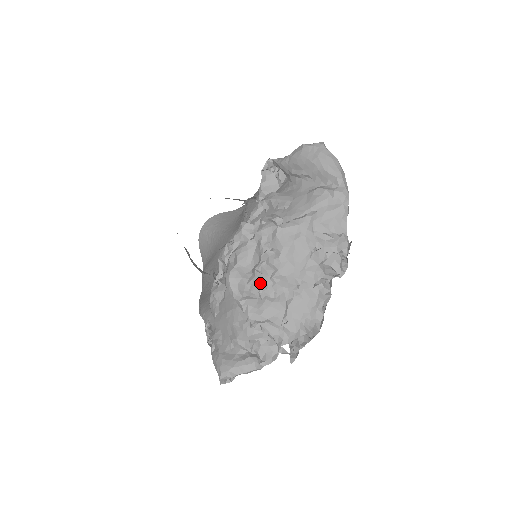
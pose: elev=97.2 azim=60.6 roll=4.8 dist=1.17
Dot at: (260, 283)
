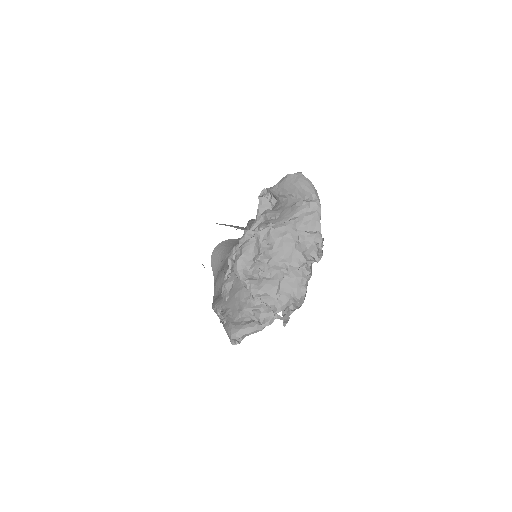
Dot at: (259, 268)
